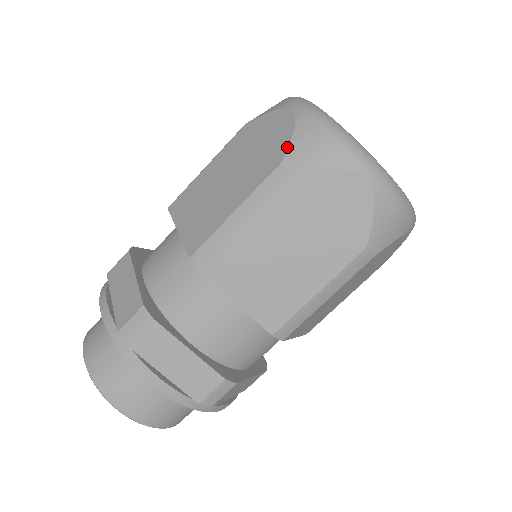
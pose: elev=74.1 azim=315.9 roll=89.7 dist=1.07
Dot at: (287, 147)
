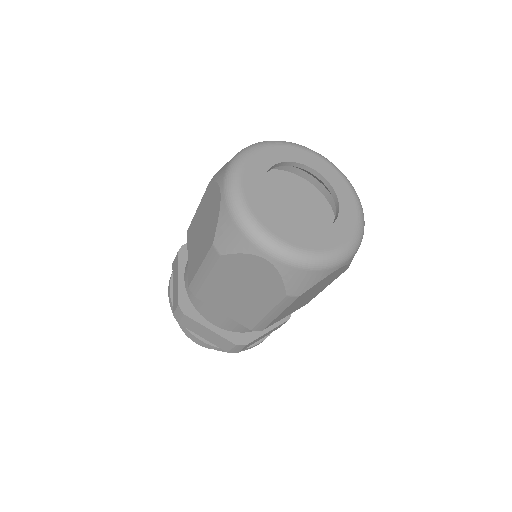
Dot at: (215, 232)
